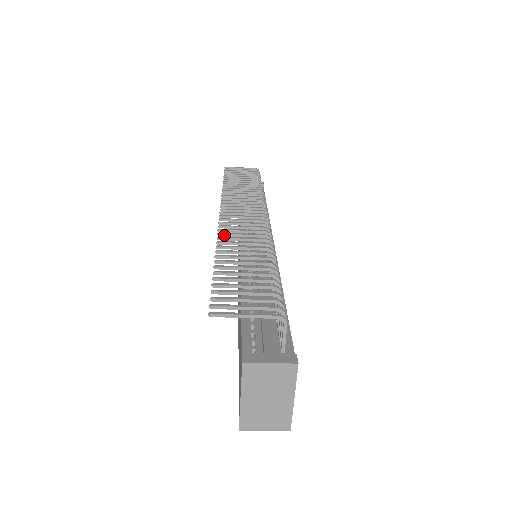
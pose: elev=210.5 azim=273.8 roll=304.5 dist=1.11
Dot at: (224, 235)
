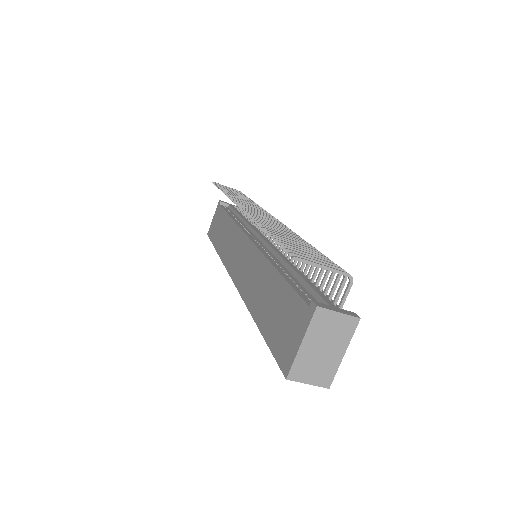
Dot at: occluded
